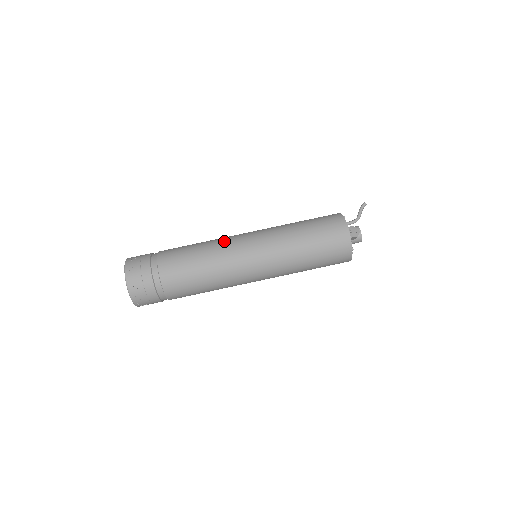
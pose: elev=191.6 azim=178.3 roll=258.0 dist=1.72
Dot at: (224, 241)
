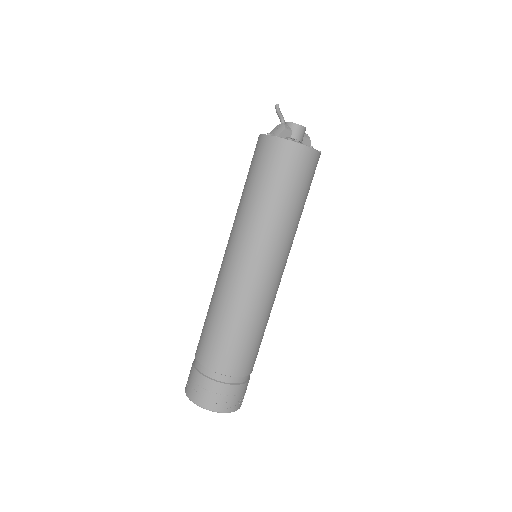
Dot at: occluded
